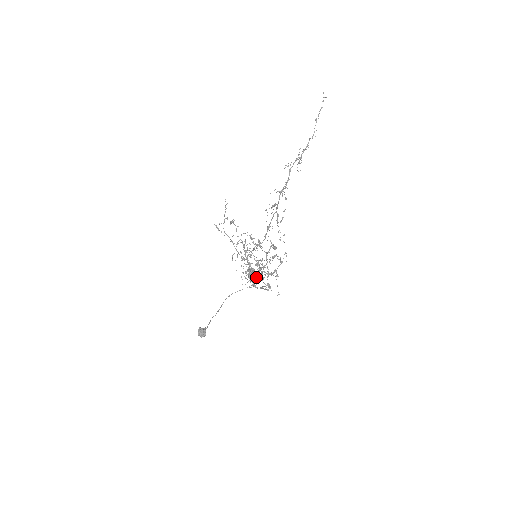
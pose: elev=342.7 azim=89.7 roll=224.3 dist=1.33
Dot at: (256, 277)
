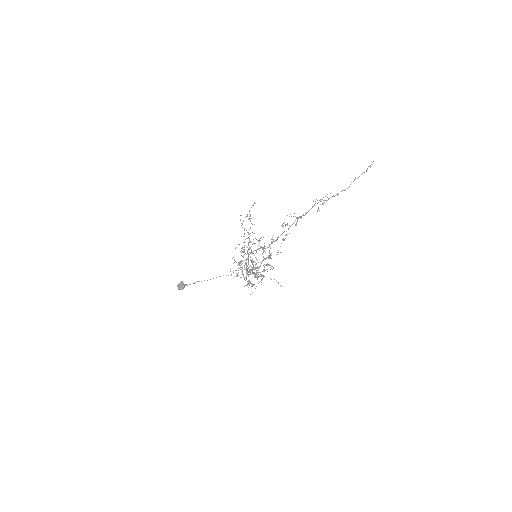
Dot at: (259, 275)
